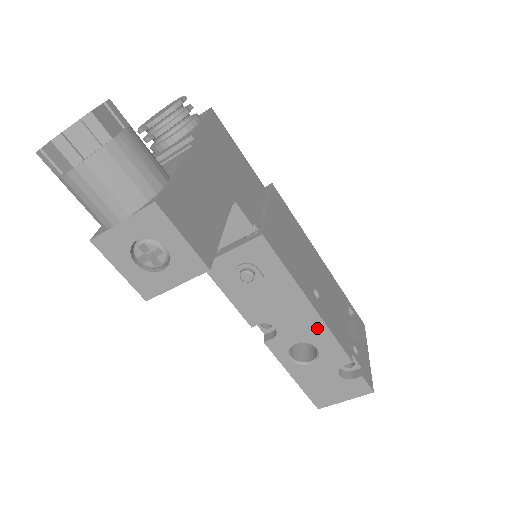
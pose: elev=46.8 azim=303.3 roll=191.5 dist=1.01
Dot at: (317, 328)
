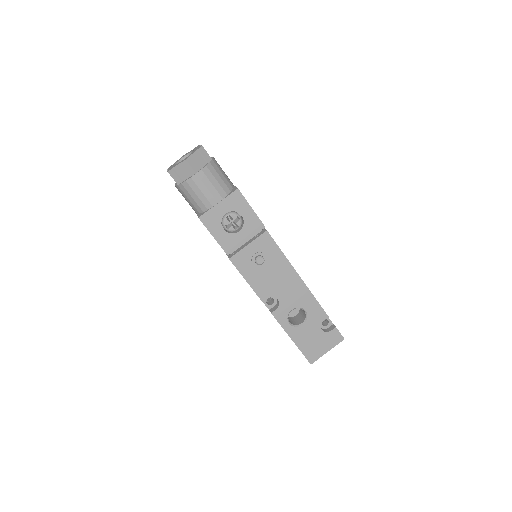
Dot at: (304, 294)
